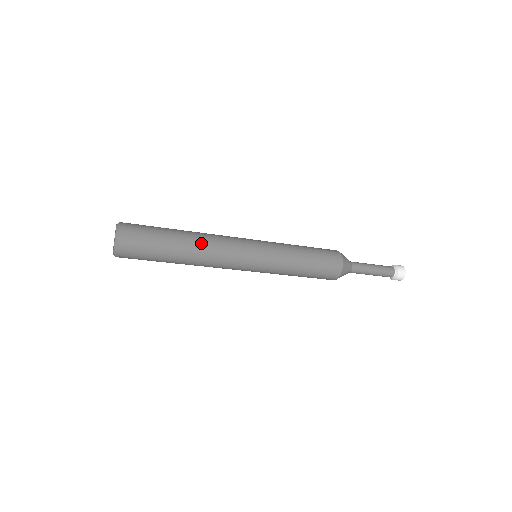
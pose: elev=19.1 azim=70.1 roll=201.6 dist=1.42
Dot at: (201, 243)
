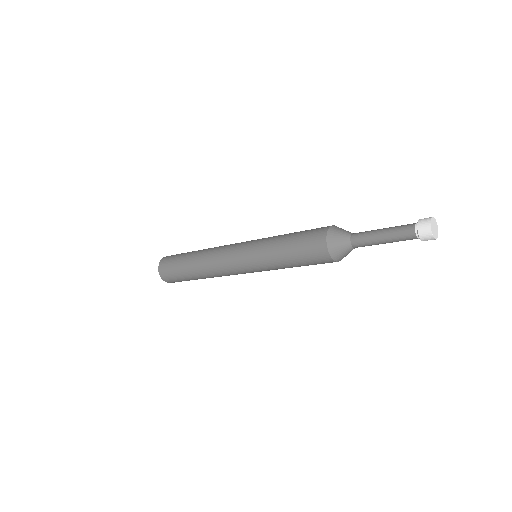
Dot at: (206, 273)
